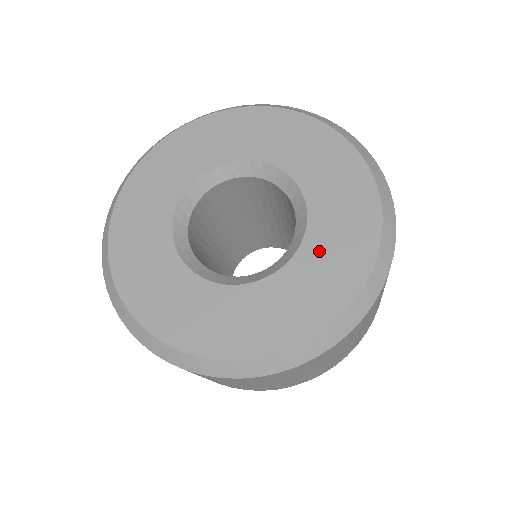
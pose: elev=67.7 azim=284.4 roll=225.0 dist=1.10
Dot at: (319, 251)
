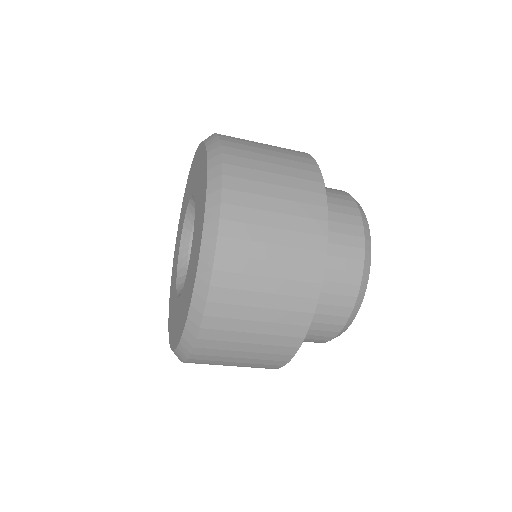
Dot at: (195, 236)
